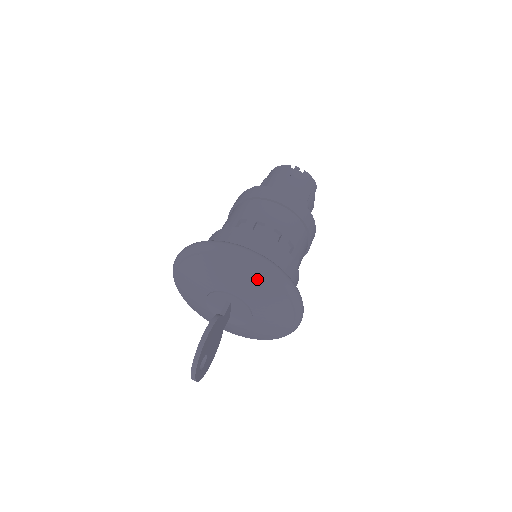
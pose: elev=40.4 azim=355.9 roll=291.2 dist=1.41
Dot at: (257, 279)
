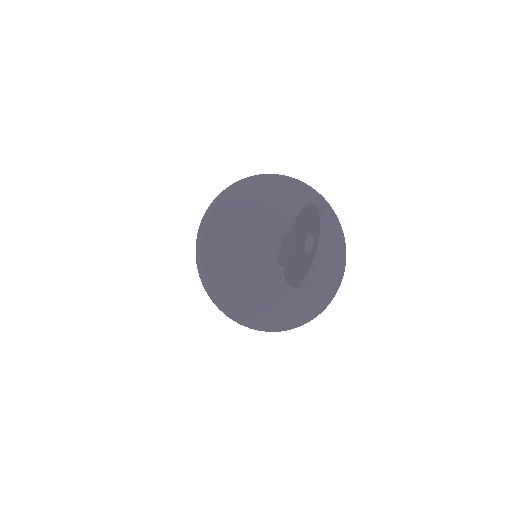
Dot at: (313, 203)
